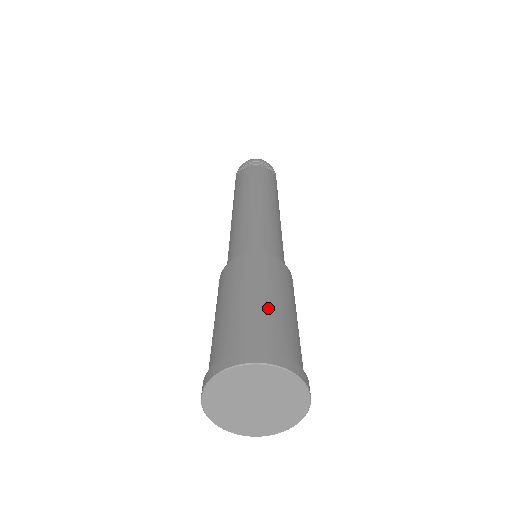
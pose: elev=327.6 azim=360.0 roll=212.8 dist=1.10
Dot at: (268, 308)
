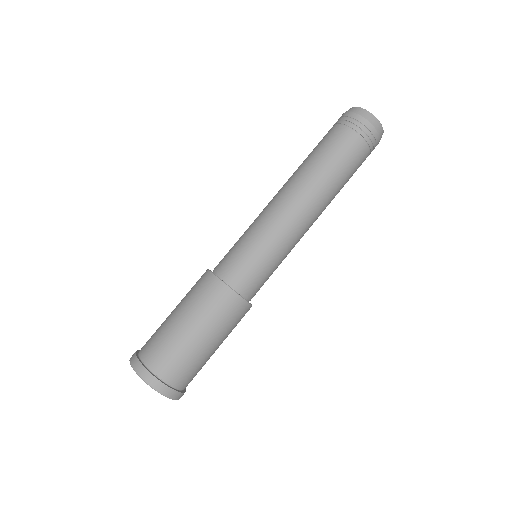
Dot at: (196, 350)
